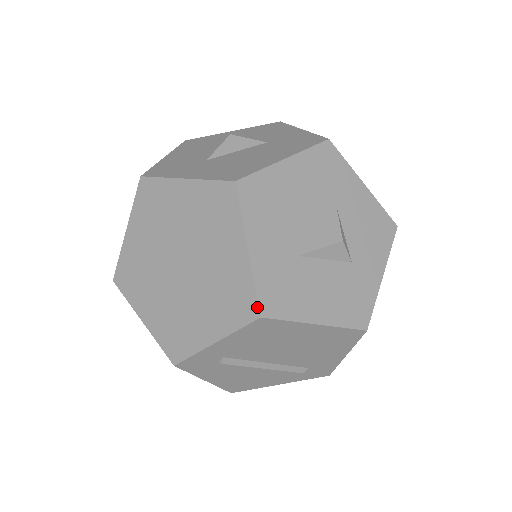
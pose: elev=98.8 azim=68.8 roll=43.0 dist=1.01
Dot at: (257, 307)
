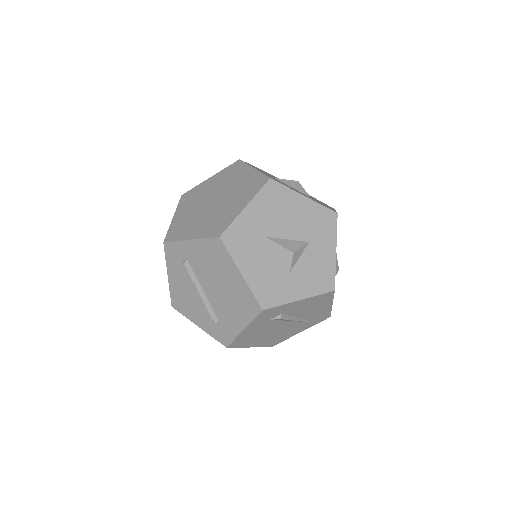
Dot at: (223, 232)
